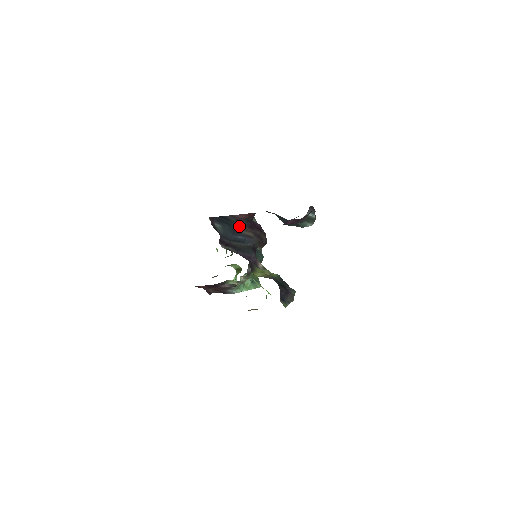
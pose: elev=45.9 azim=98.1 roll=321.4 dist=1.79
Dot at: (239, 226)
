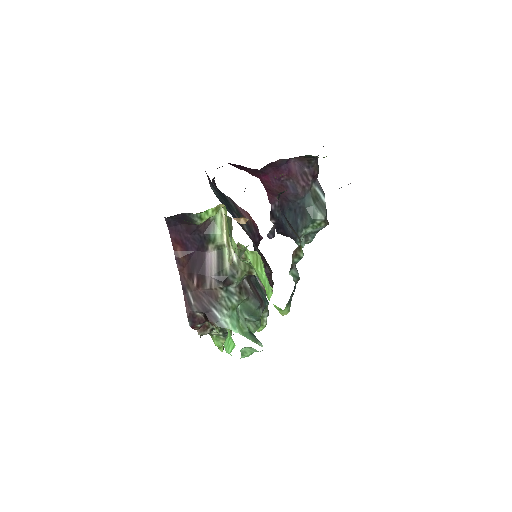
Dot at: occluded
